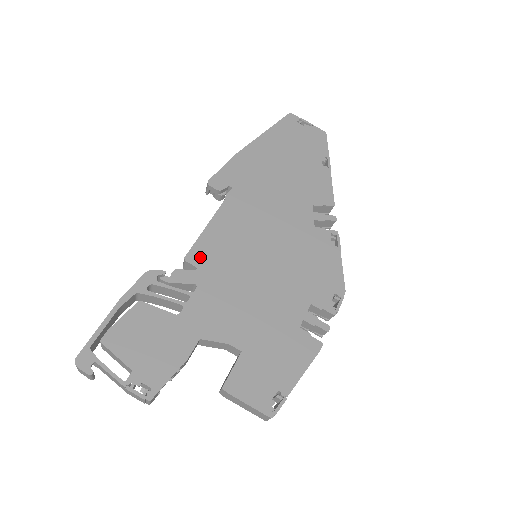
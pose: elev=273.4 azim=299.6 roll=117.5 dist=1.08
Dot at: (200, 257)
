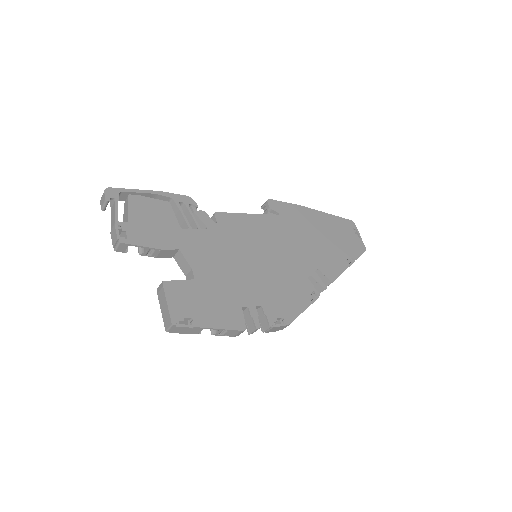
Dot at: (224, 220)
